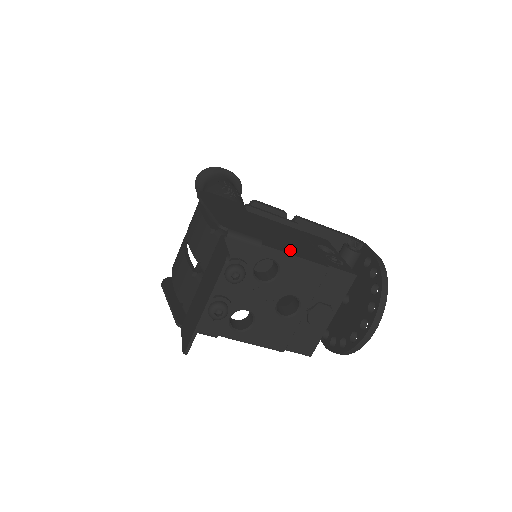
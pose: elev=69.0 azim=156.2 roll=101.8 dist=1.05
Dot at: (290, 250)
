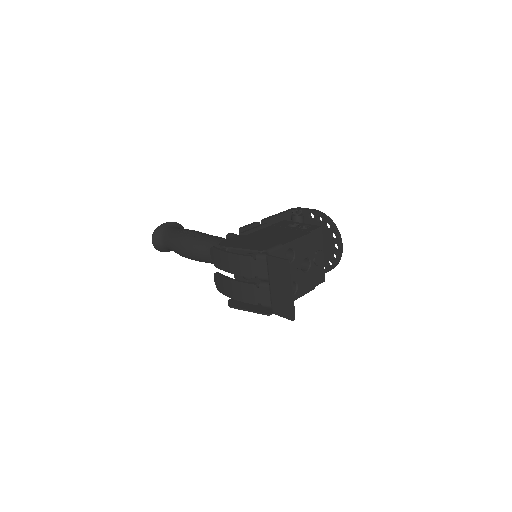
Dot at: (291, 238)
